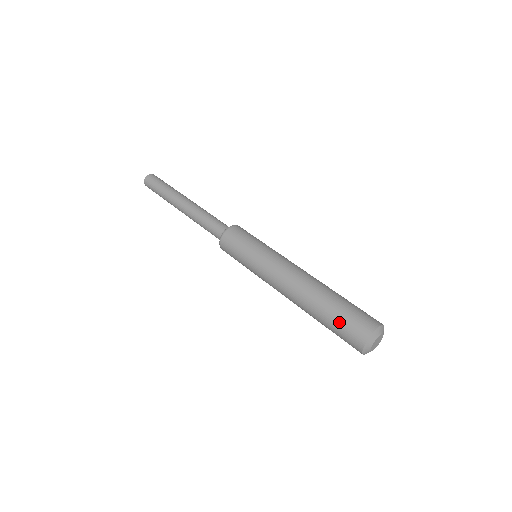
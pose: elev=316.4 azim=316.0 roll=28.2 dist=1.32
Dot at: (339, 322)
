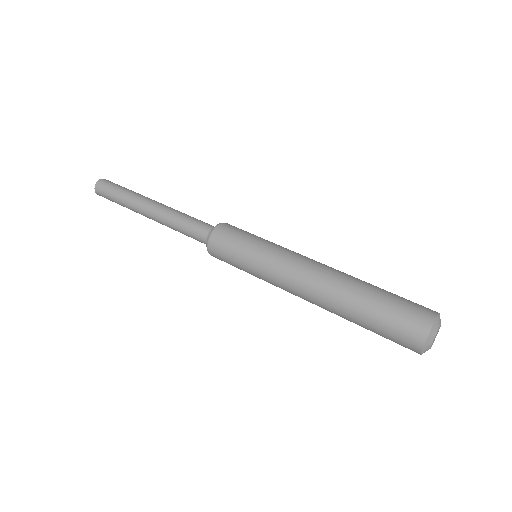
Dot at: (383, 324)
